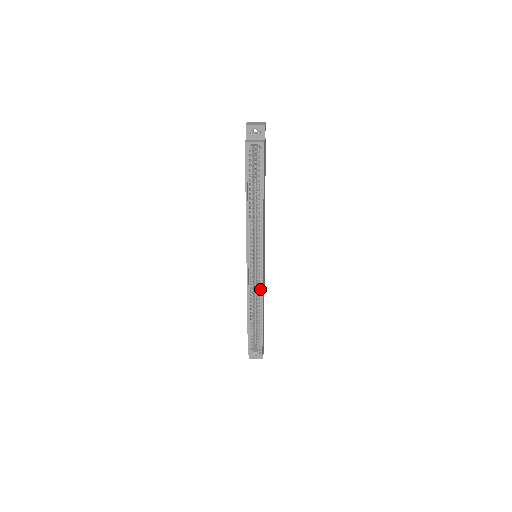
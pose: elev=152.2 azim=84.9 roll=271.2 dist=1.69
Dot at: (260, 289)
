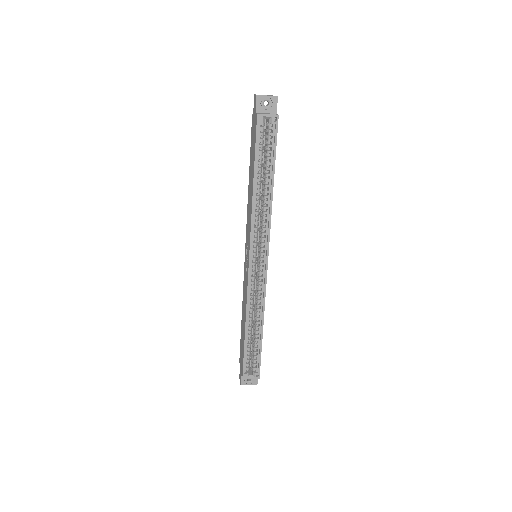
Dot at: (262, 295)
